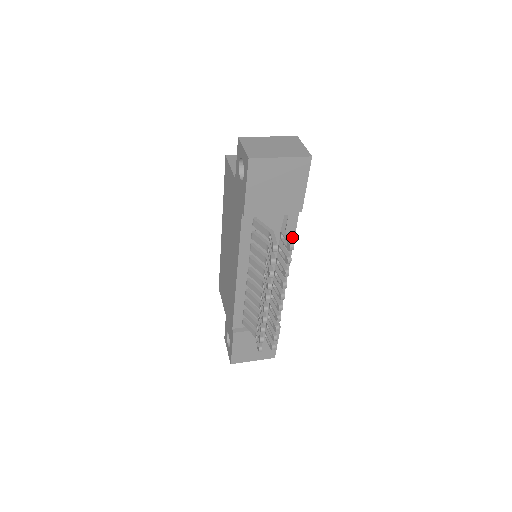
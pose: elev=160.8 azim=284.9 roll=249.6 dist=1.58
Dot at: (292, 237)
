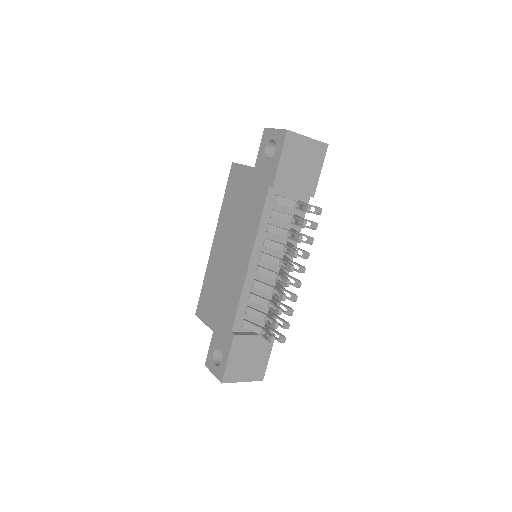
Dot at: occluded
